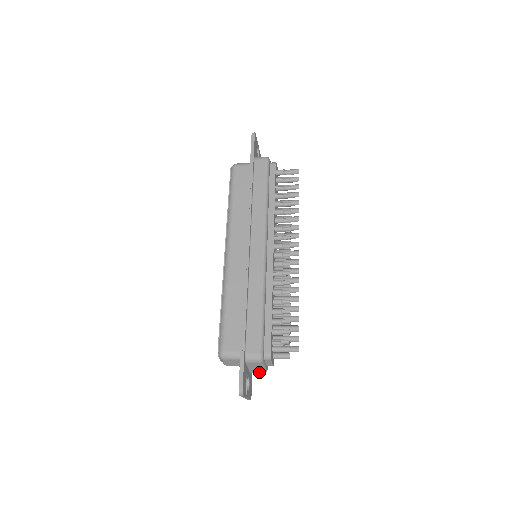
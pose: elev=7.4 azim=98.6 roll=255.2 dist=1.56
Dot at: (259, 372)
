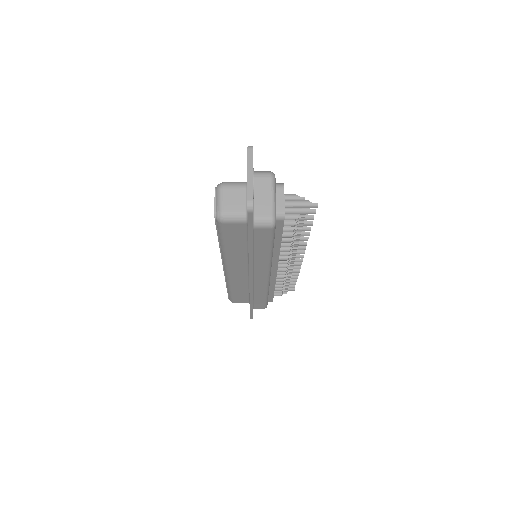
Dot at: occluded
